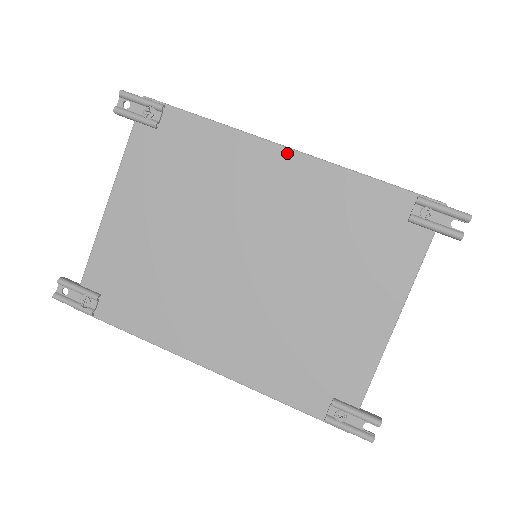
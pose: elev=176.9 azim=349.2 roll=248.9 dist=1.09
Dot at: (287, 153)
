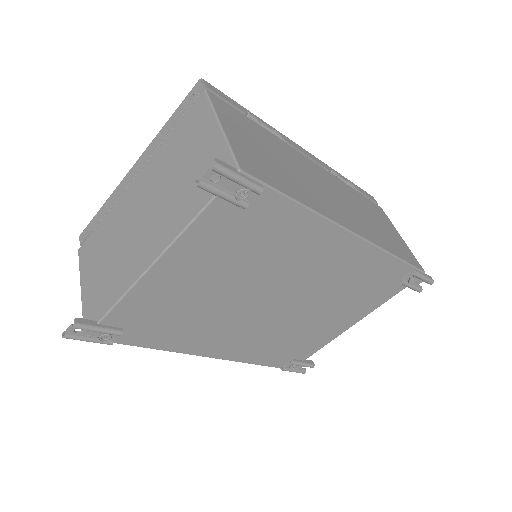
Dot at: (353, 239)
